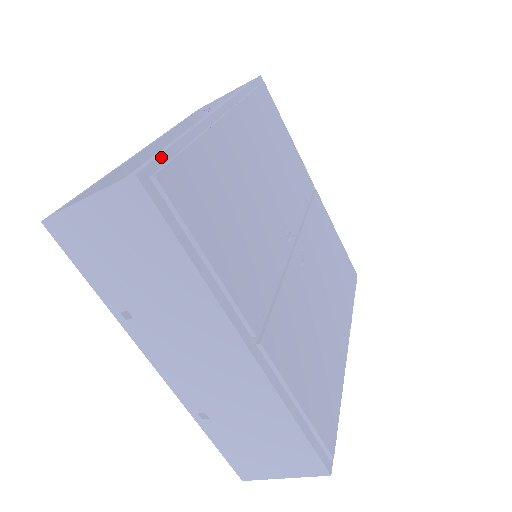
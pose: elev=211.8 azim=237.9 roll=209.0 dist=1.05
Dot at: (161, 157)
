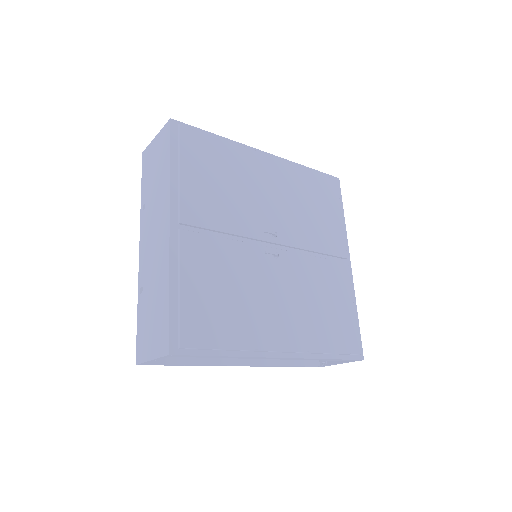
Dot at: (194, 128)
